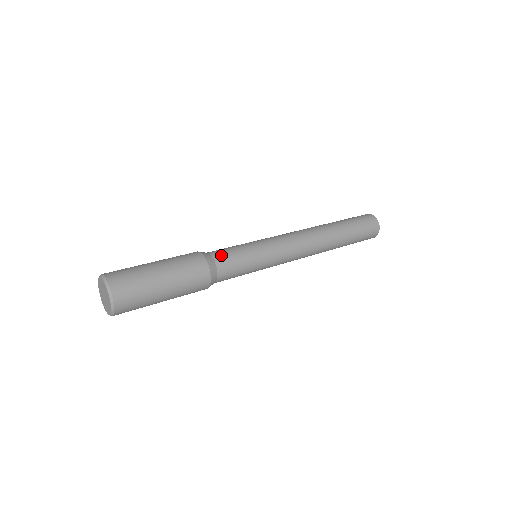
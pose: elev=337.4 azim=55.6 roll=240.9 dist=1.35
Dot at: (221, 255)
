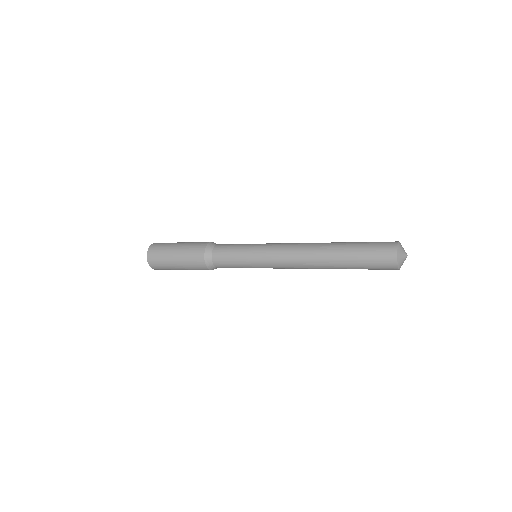
Dot at: occluded
